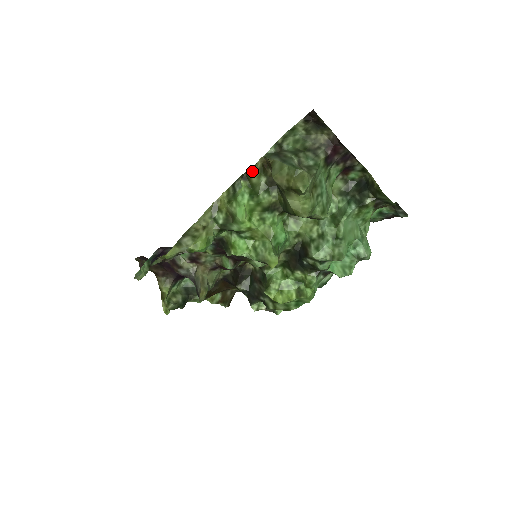
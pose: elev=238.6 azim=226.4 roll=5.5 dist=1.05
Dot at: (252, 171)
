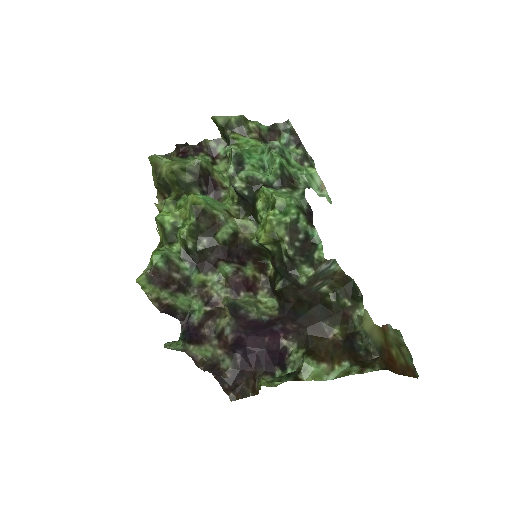
Dot at: (158, 208)
